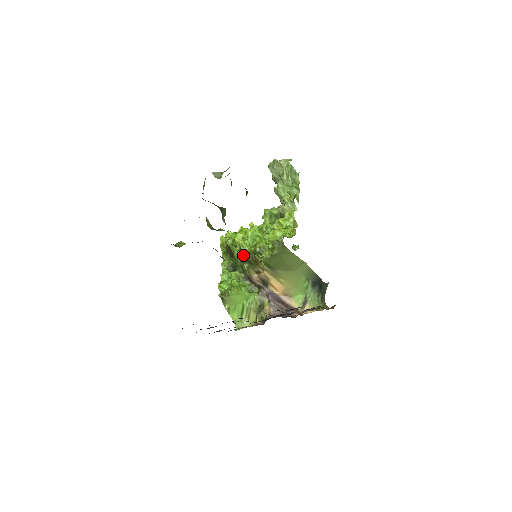
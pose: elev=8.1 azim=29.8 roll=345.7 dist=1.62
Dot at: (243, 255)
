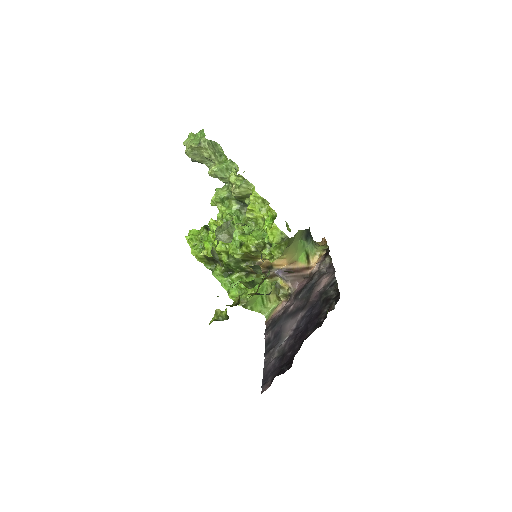
Dot at: (235, 258)
